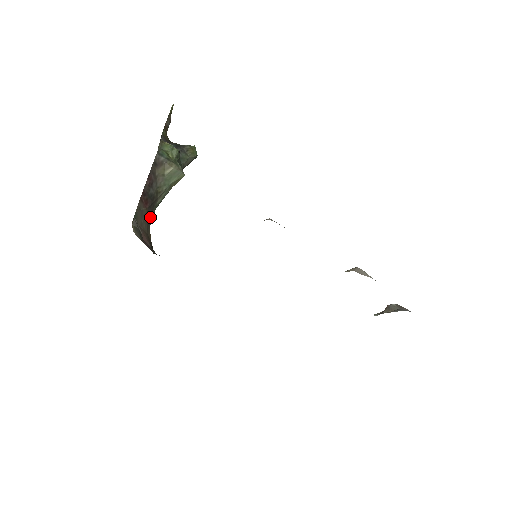
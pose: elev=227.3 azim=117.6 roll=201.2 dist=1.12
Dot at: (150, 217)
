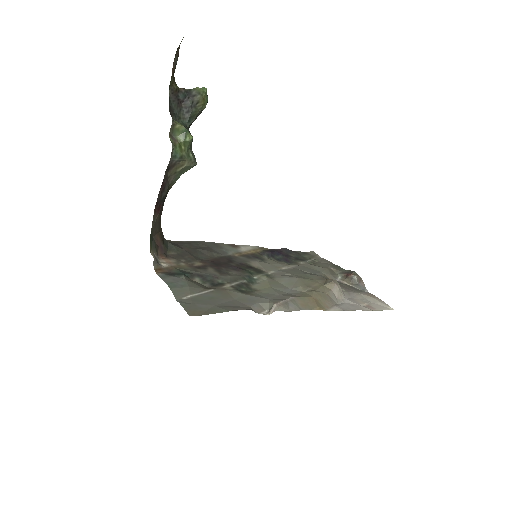
Dot at: (161, 212)
